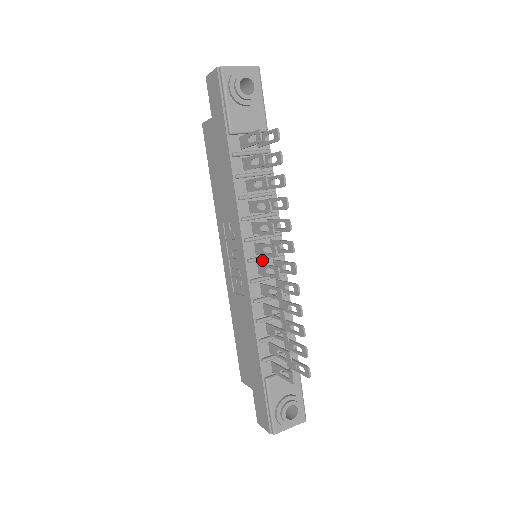
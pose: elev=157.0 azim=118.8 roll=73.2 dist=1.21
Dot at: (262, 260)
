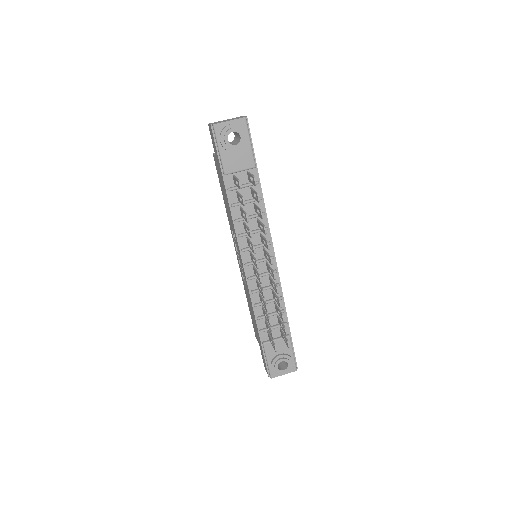
Dot at: occluded
